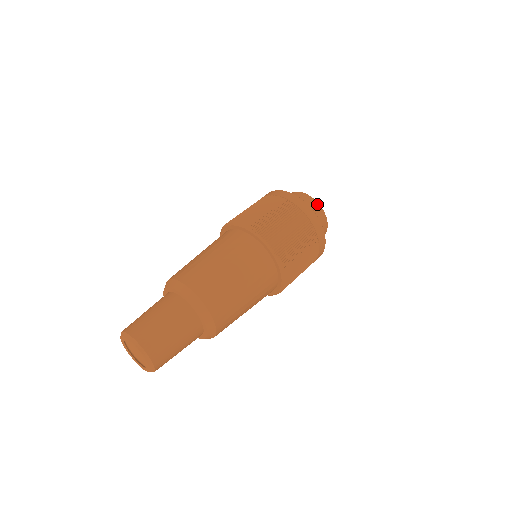
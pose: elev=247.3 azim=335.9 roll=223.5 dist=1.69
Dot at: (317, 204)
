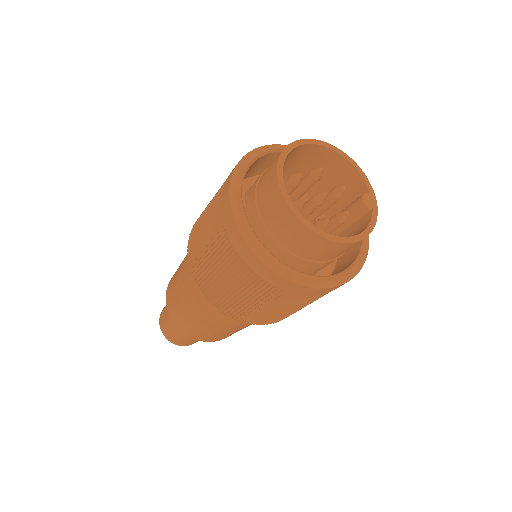
Dot at: (308, 232)
